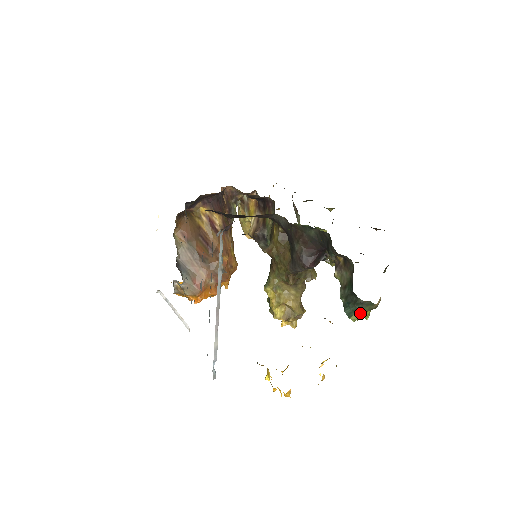
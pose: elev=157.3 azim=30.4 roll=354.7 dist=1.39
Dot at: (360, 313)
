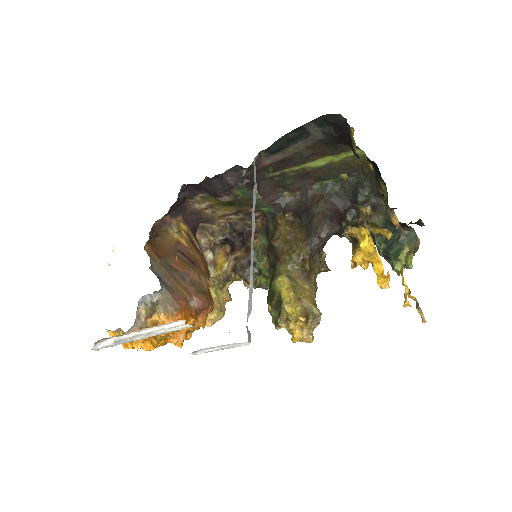
Dot at: (406, 251)
